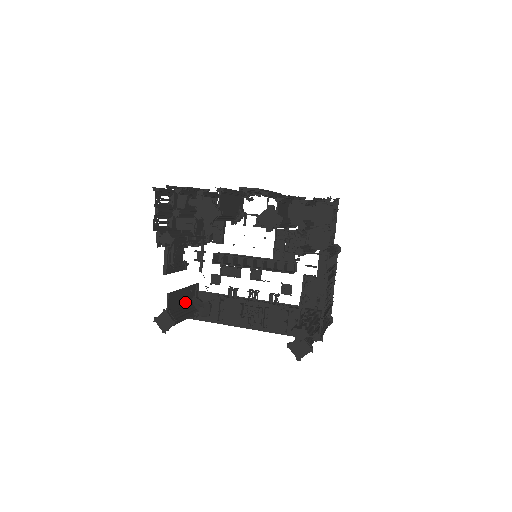
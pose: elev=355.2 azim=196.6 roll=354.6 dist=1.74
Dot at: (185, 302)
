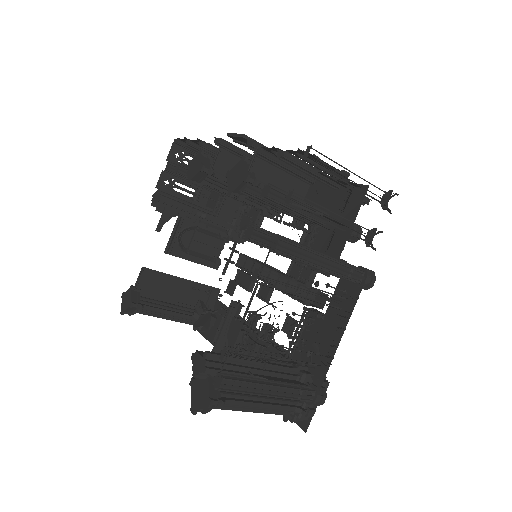
Dot at: (181, 298)
